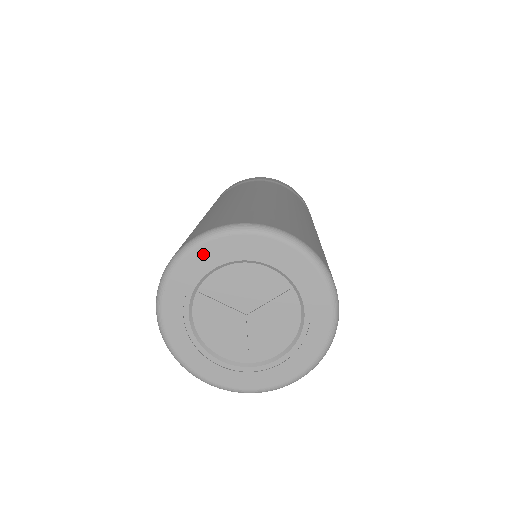
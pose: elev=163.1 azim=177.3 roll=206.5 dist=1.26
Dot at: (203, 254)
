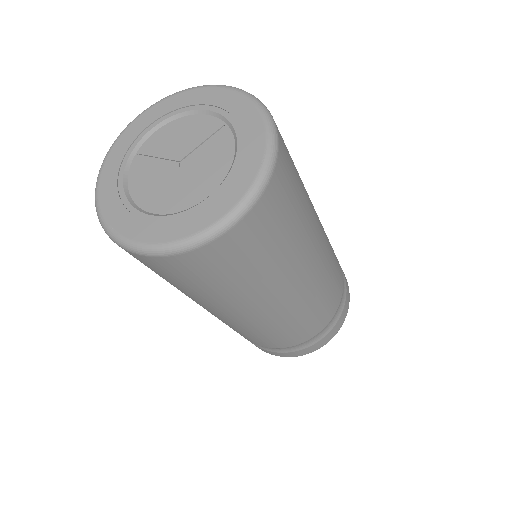
Dot at: (145, 119)
